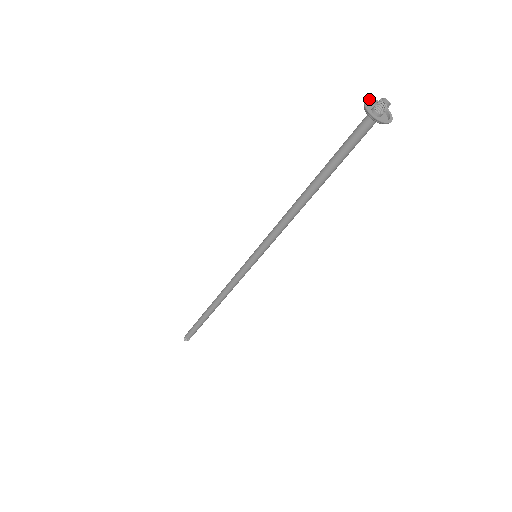
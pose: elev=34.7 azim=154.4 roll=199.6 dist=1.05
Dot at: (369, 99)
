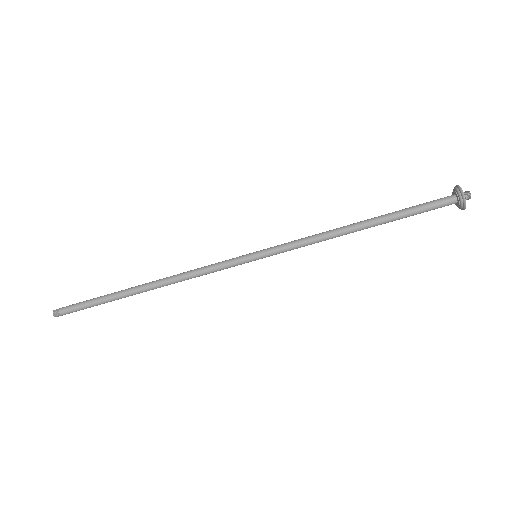
Dot at: (458, 186)
